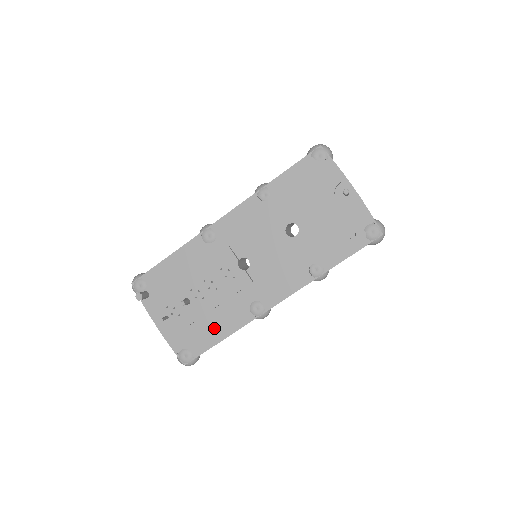
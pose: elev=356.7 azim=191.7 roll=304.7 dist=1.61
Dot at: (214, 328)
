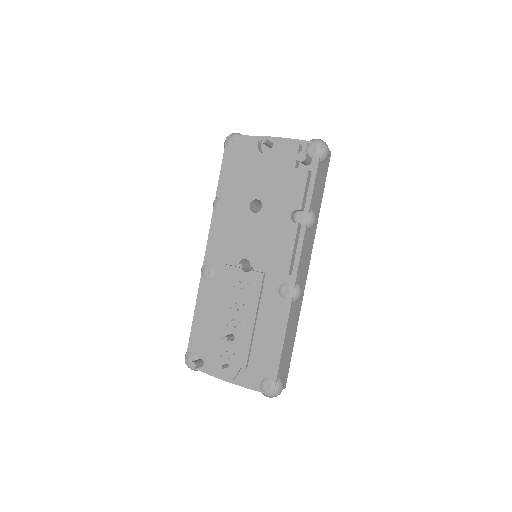
Dot at: (269, 340)
